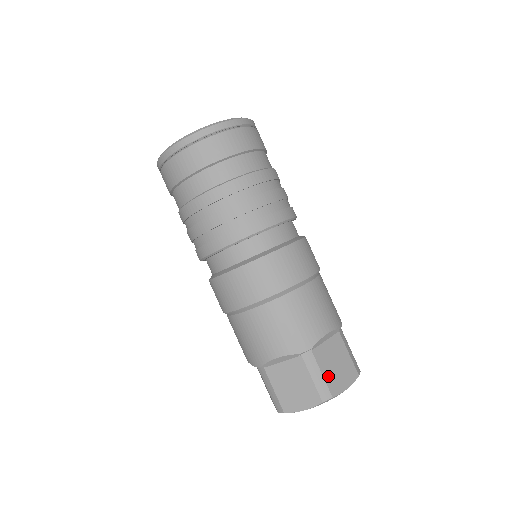
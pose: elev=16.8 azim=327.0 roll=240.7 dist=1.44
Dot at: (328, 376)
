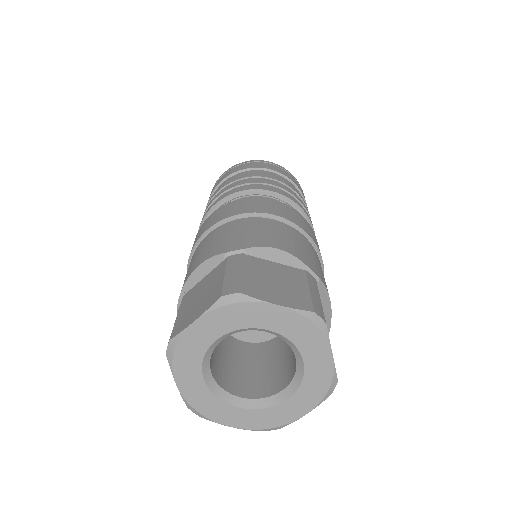
Dot at: occluded
